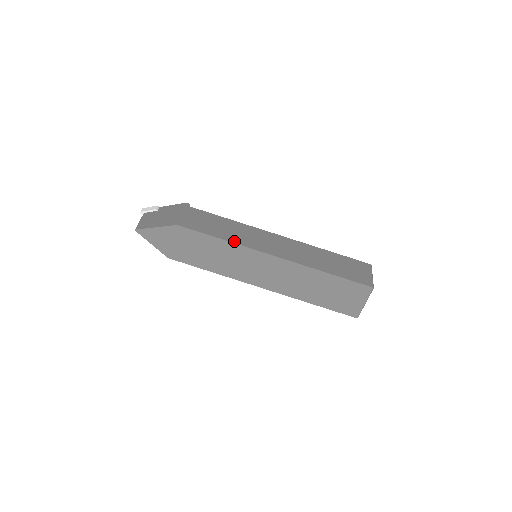
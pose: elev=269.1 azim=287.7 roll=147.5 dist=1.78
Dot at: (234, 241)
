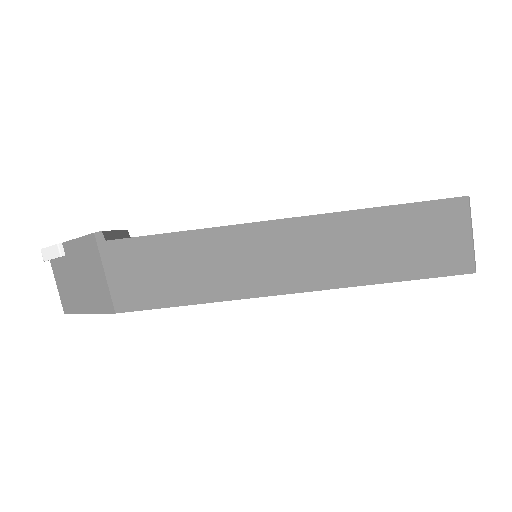
Dot at: (213, 297)
